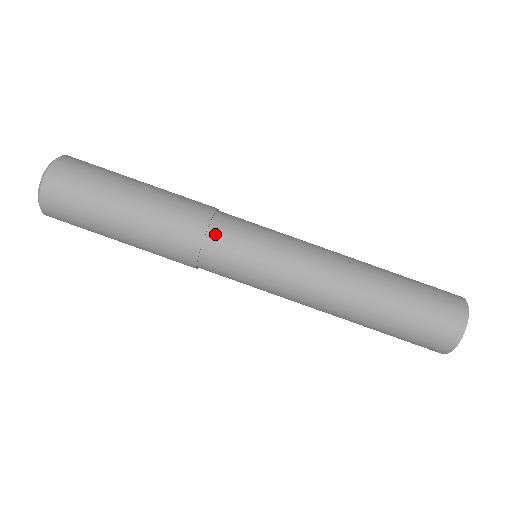
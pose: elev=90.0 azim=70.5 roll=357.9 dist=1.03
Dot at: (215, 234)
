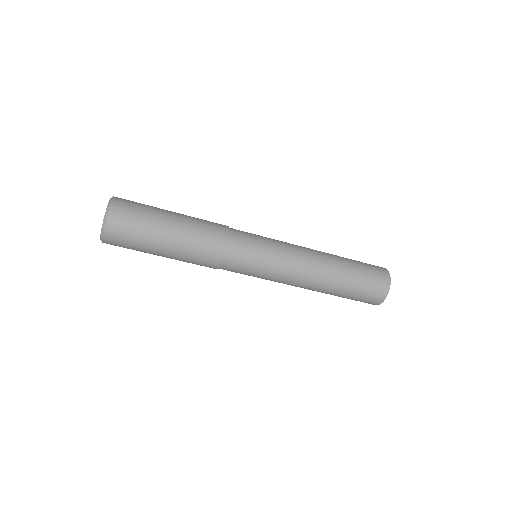
Dot at: (224, 269)
